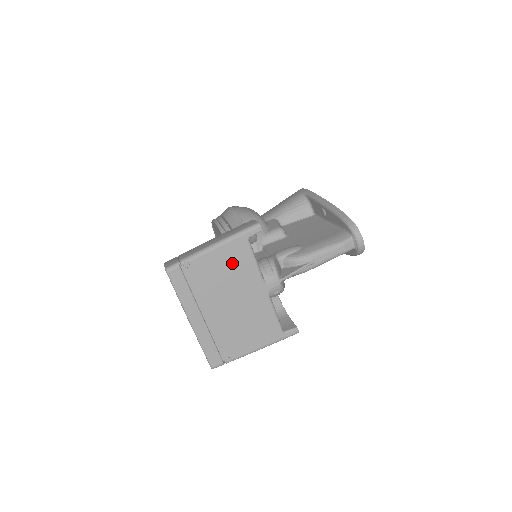
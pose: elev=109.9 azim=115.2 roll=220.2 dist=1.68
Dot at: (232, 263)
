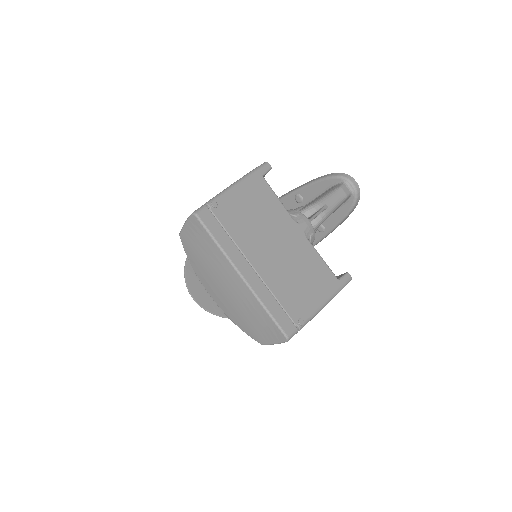
Dot at: (258, 202)
